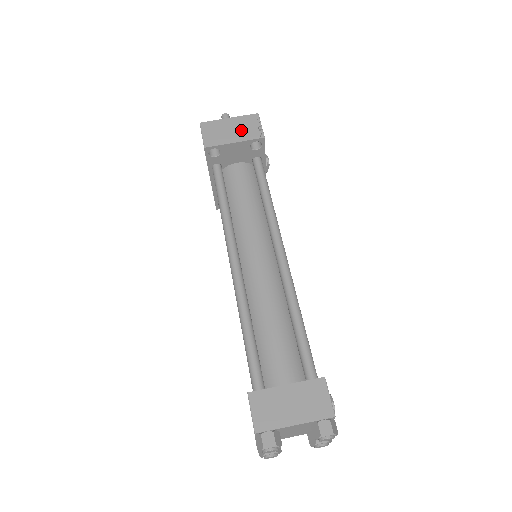
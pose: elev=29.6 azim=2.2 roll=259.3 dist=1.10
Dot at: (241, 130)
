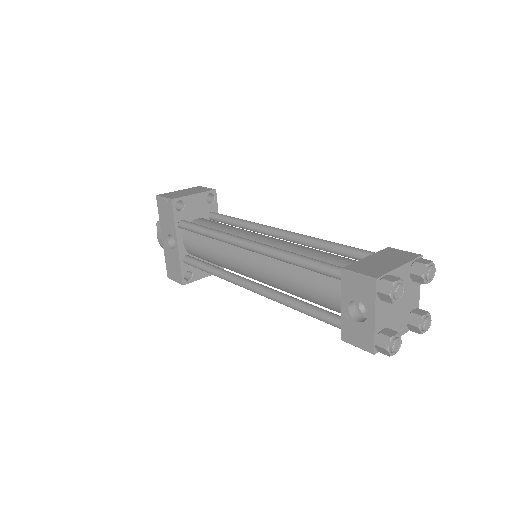
Dot at: (194, 191)
